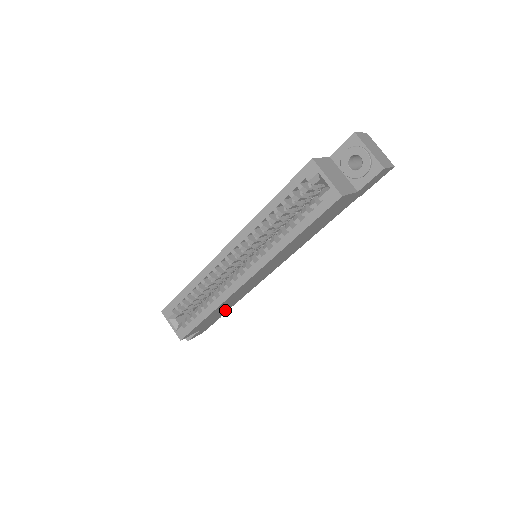
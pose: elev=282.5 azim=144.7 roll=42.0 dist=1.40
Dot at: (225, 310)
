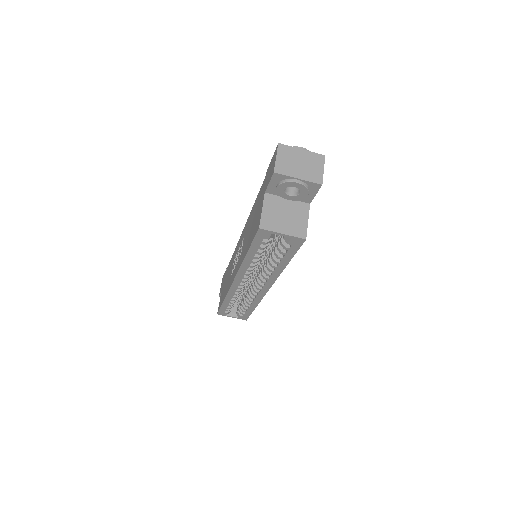
Dot at: occluded
